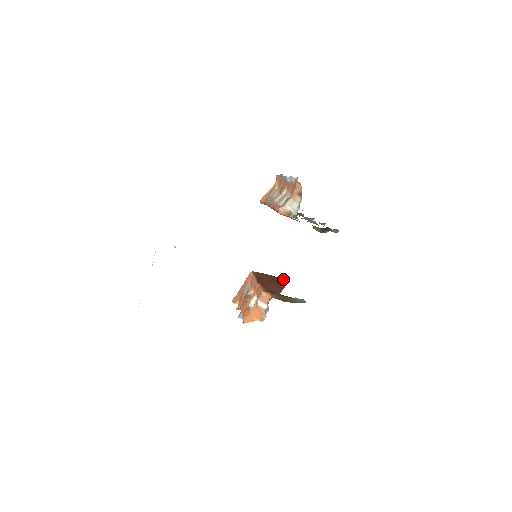
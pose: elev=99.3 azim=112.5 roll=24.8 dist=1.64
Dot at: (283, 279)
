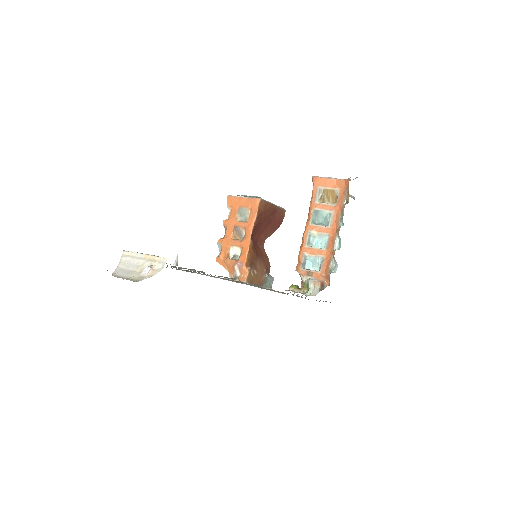
Dot at: (285, 210)
